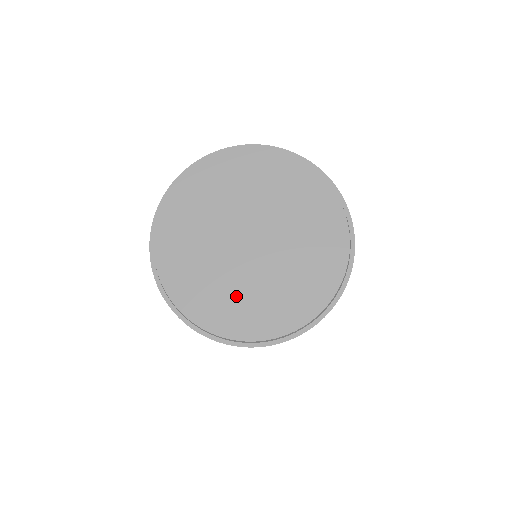
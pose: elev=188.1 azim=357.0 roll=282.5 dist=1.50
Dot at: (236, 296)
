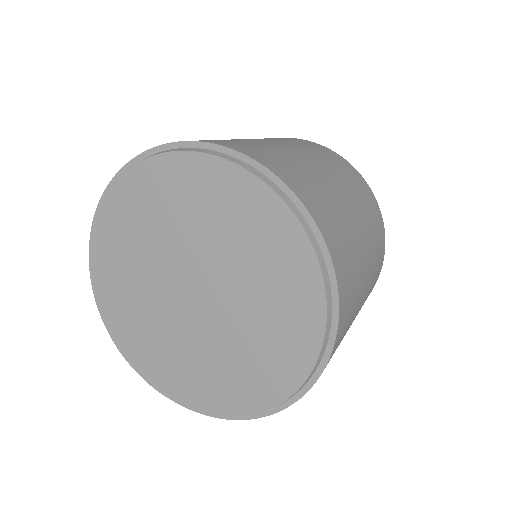
Dot at: (188, 361)
